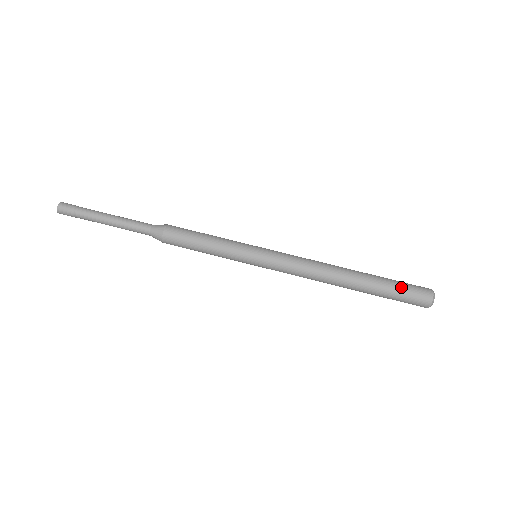
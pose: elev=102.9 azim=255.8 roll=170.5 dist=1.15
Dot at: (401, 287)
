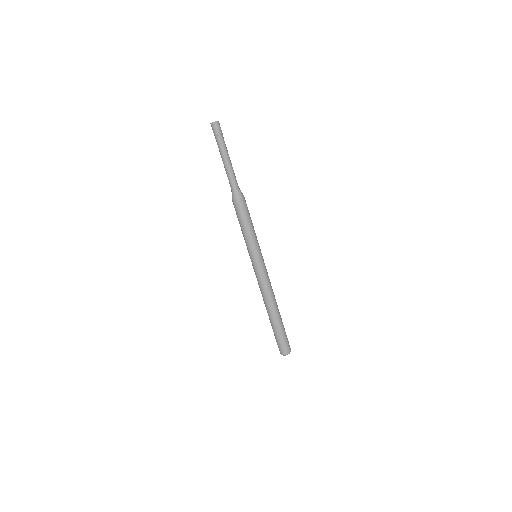
Dot at: (280, 339)
